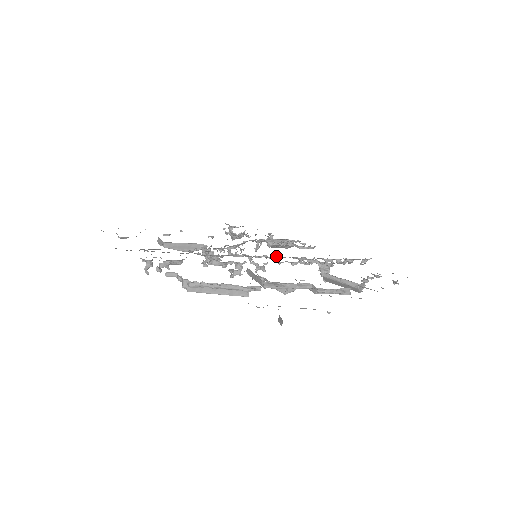
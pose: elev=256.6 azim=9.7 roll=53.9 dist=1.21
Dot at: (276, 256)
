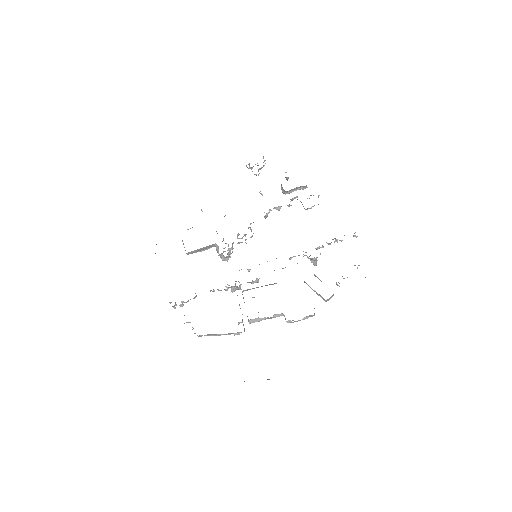
Dot at: occluded
